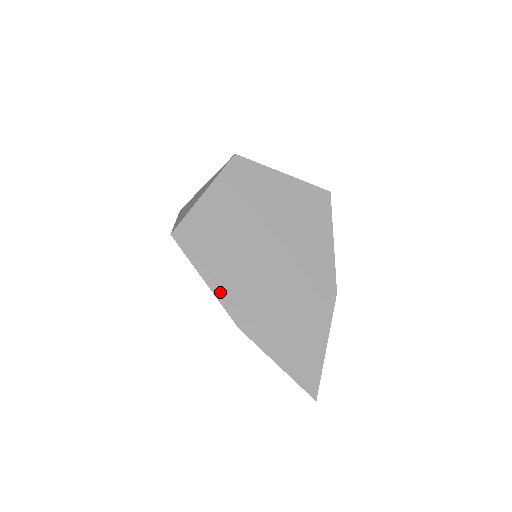
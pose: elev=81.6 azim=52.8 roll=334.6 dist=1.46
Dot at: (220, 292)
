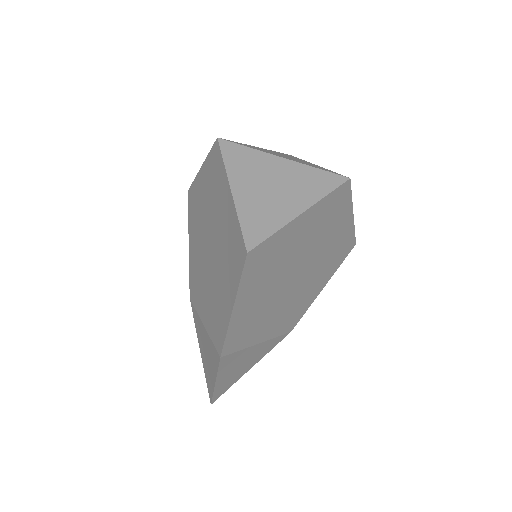
Dot at: (234, 323)
